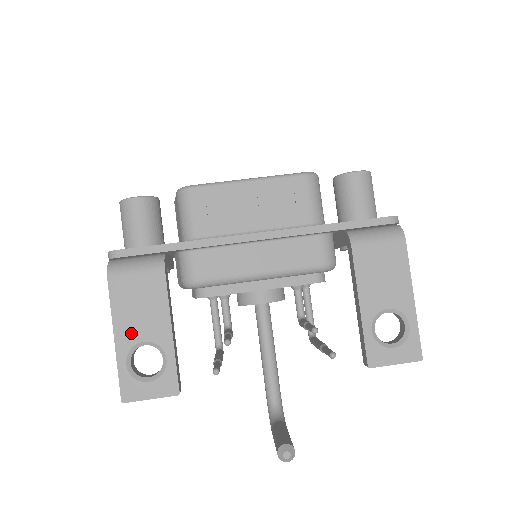
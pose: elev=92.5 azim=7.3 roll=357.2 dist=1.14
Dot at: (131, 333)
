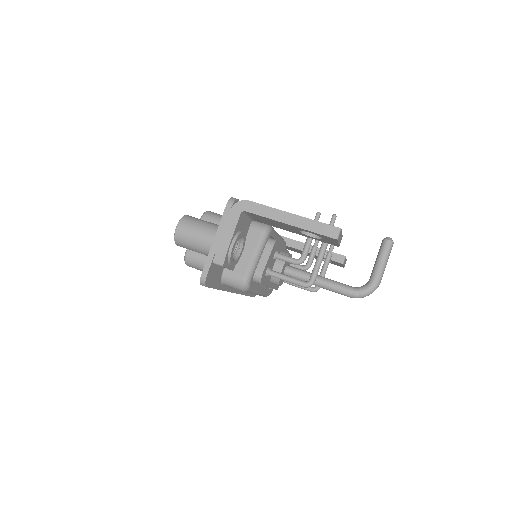
Dot at: occluded
